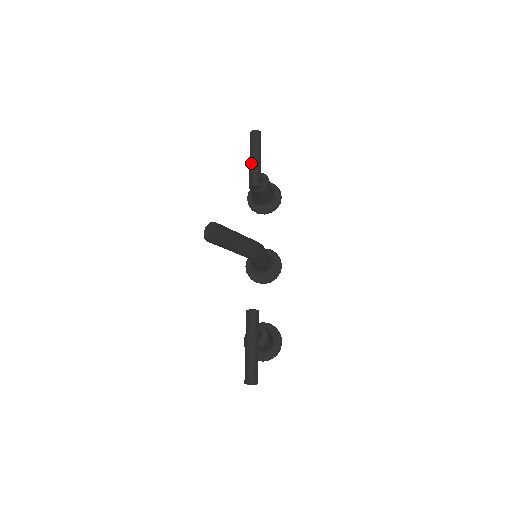
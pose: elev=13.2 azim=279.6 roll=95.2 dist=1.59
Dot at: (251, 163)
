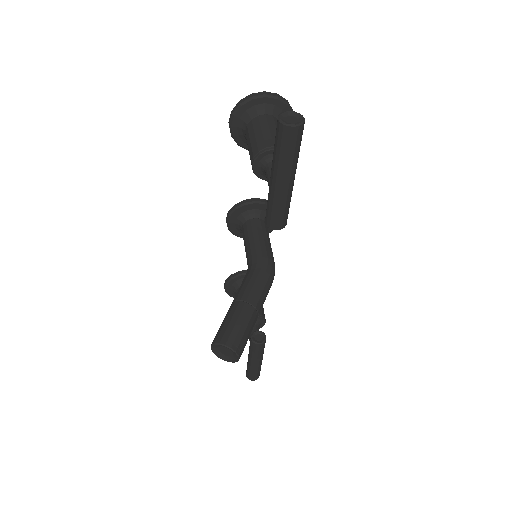
Dot at: (277, 194)
